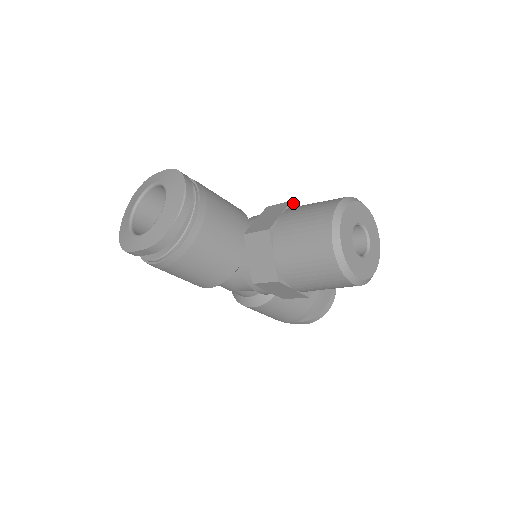
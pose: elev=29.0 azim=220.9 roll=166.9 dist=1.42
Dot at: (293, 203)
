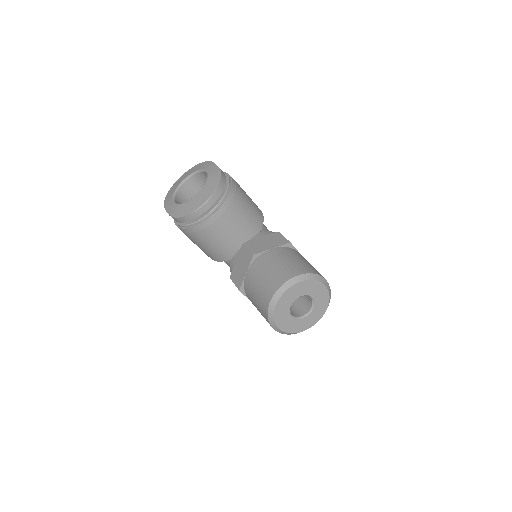
Dot at: (291, 244)
